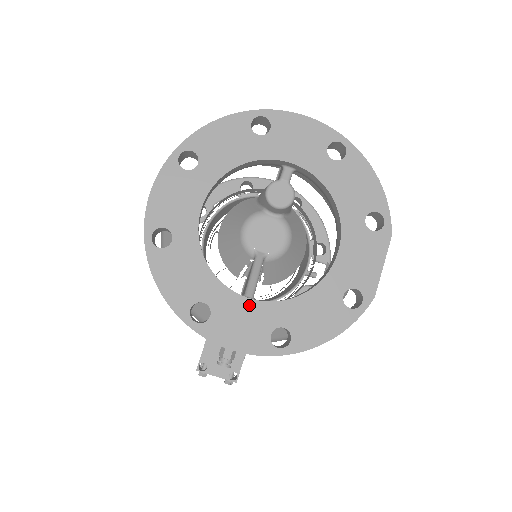
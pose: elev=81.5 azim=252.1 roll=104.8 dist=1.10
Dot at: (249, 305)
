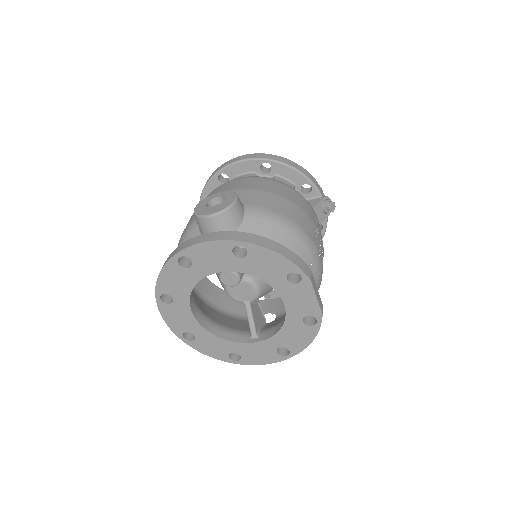
Dot at: (255, 345)
